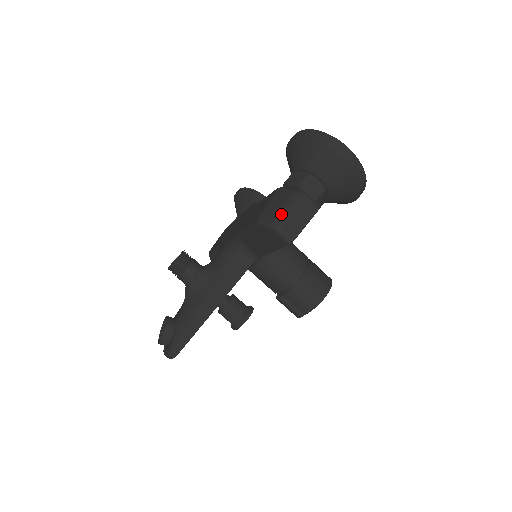
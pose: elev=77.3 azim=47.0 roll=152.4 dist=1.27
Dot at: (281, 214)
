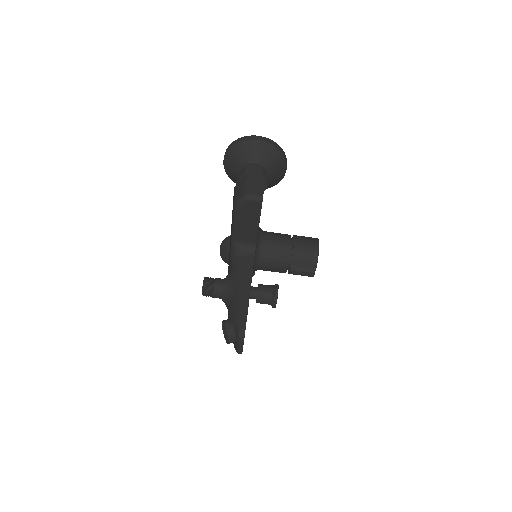
Dot at: (244, 189)
